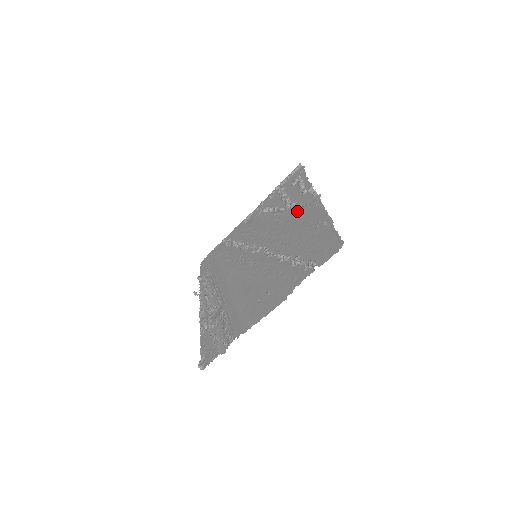
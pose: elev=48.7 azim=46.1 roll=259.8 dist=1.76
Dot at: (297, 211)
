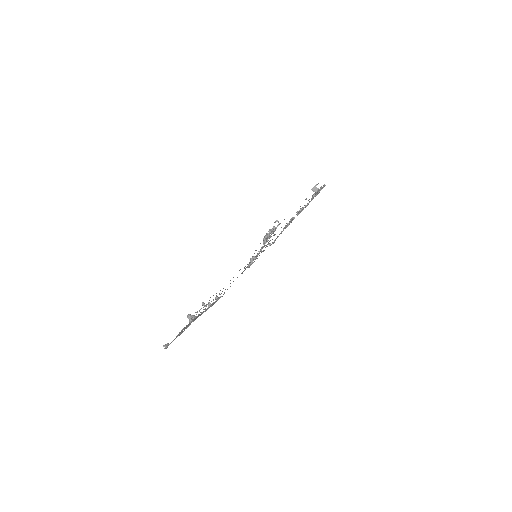
Dot at: occluded
